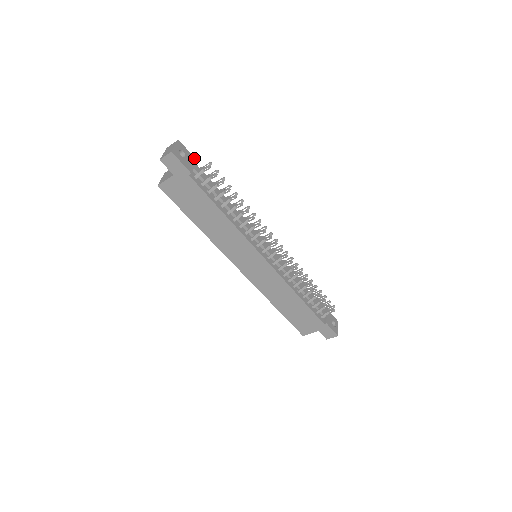
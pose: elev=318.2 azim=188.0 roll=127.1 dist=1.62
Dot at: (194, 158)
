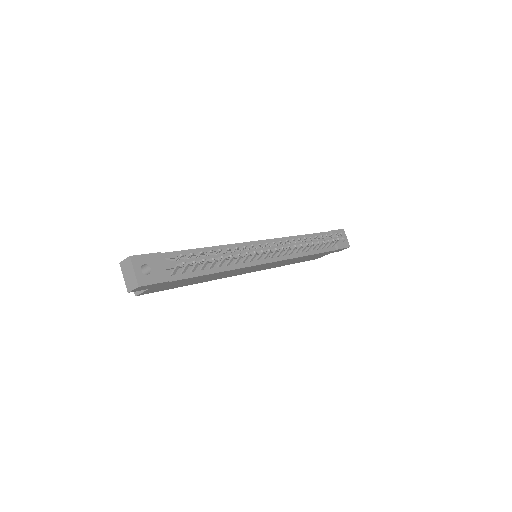
Dot at: (156, 254)
